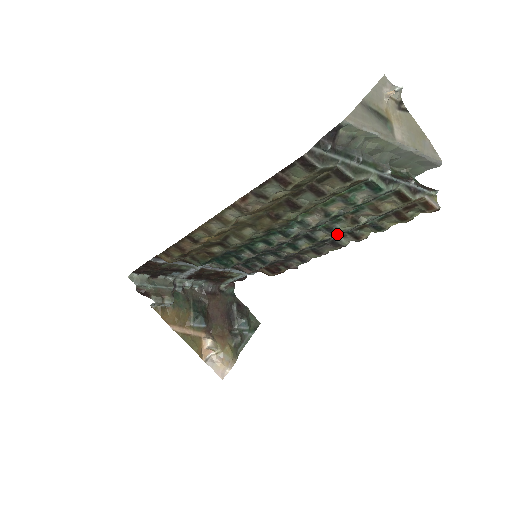
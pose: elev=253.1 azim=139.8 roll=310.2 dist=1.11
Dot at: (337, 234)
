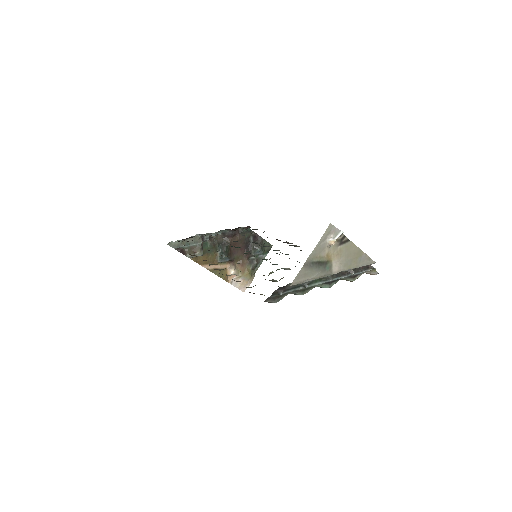
Dot at: occluded
